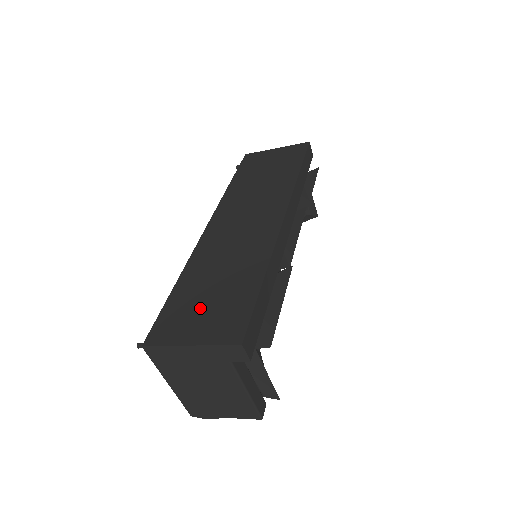
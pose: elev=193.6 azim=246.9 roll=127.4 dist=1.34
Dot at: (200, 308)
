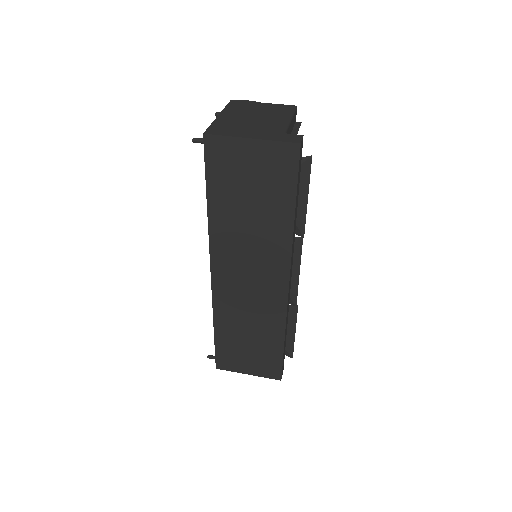
Dot at: (244, 354)
